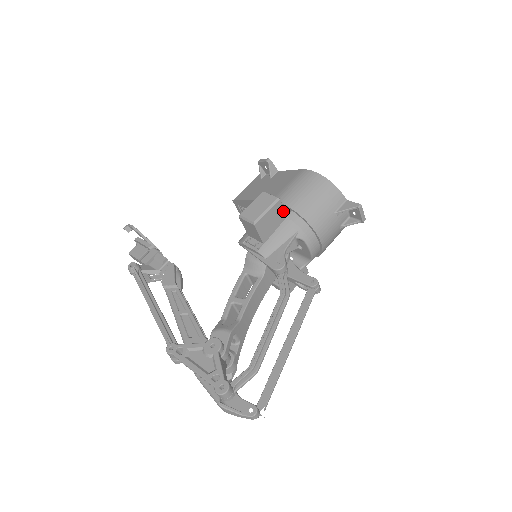
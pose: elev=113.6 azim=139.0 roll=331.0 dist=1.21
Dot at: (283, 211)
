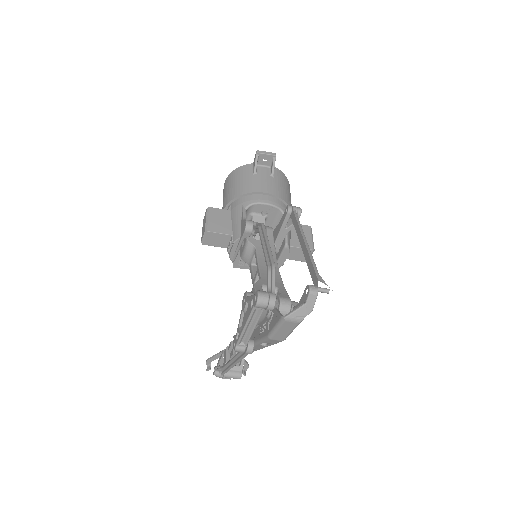
Dot at: (222, 211)
